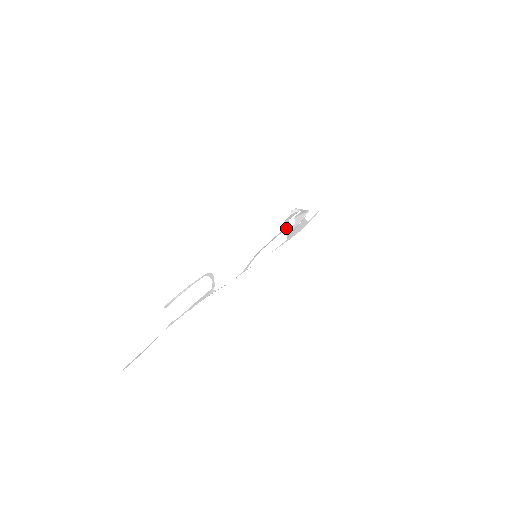
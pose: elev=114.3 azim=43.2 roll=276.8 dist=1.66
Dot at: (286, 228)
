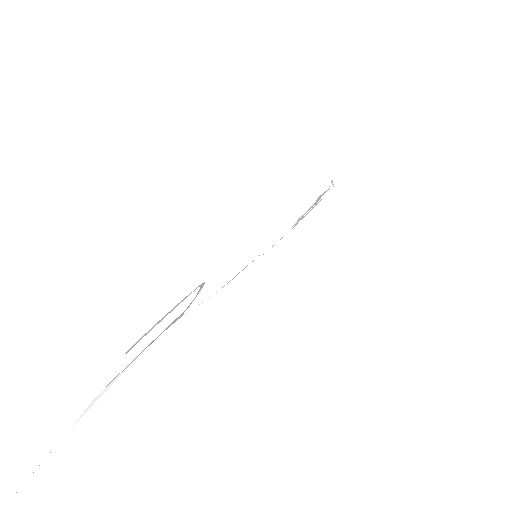
Dot at: (304, 213)
